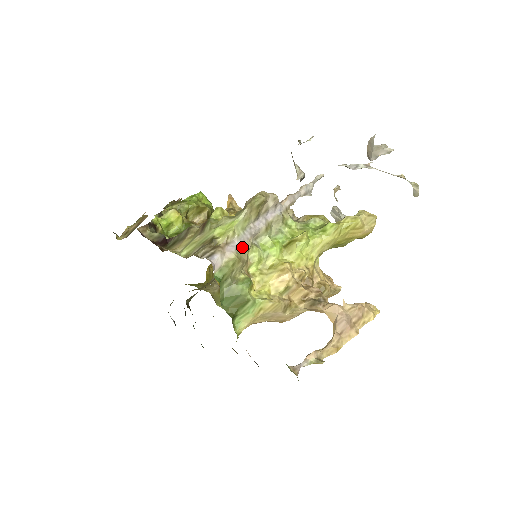
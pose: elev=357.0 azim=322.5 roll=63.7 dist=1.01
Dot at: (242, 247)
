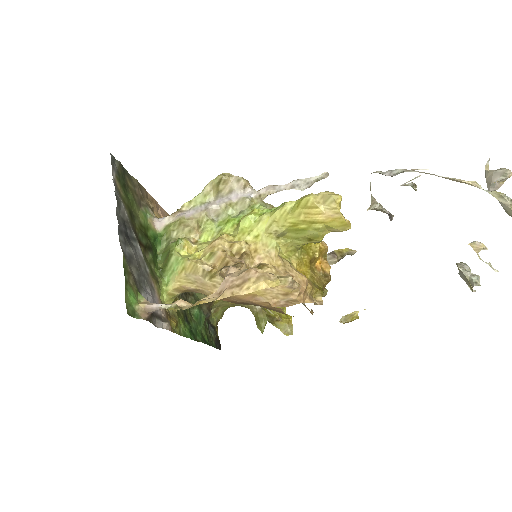
Dot at: (193, 216)
